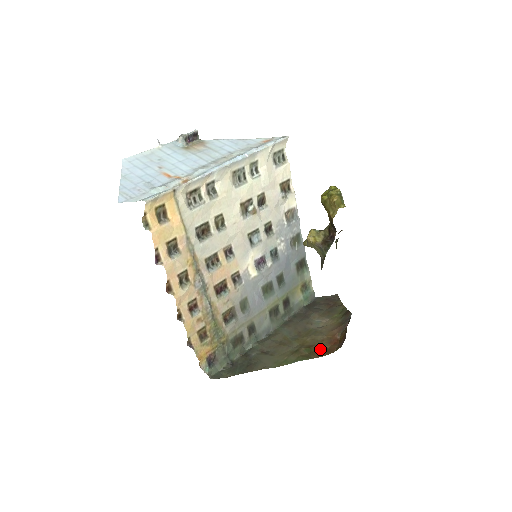
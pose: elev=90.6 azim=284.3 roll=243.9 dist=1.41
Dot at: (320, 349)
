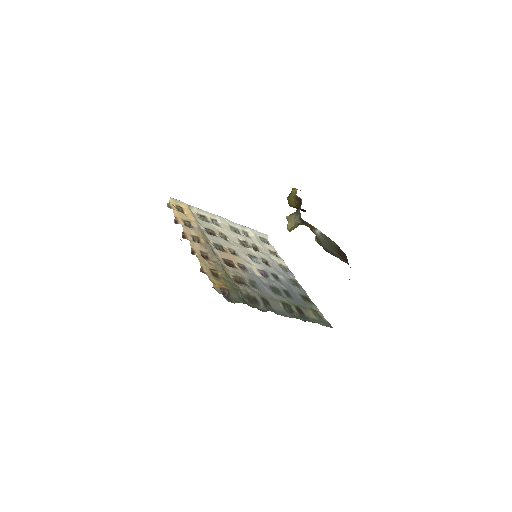
Dot at: occluded
